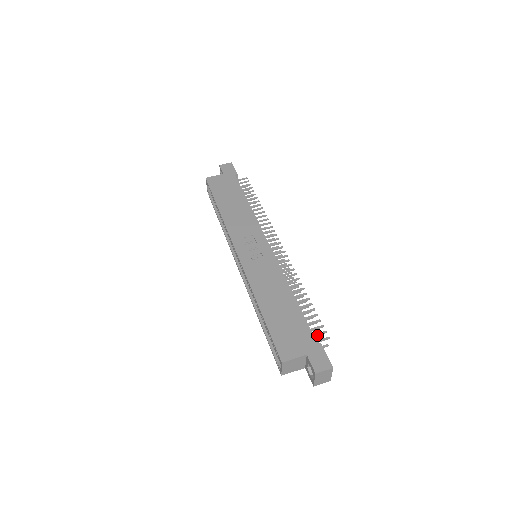
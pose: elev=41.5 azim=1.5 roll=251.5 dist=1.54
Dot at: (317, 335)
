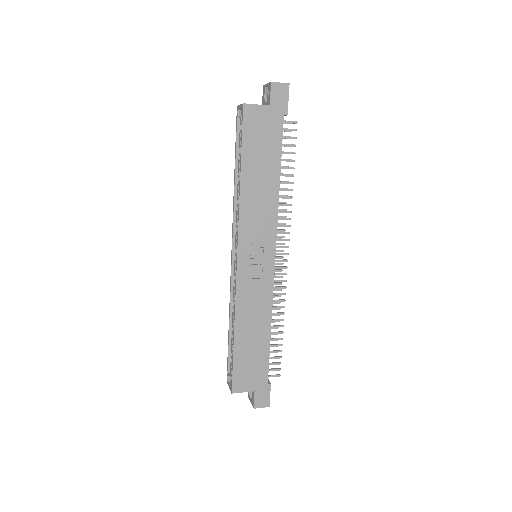
Dot at: occluded
